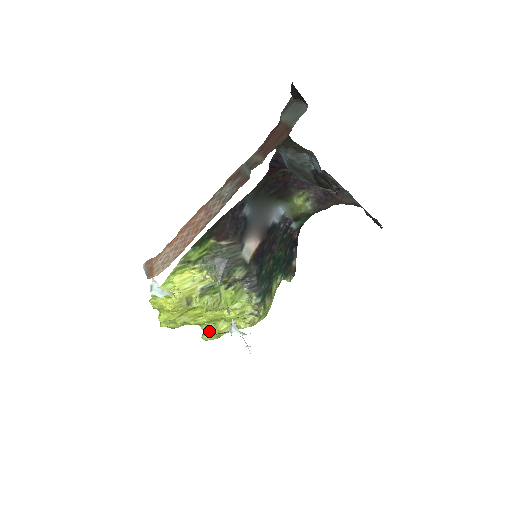
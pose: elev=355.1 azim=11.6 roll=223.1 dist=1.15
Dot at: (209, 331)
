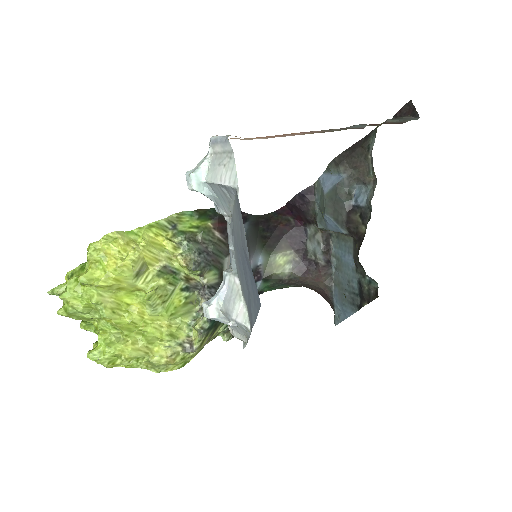
Dot at: (109, 345)
